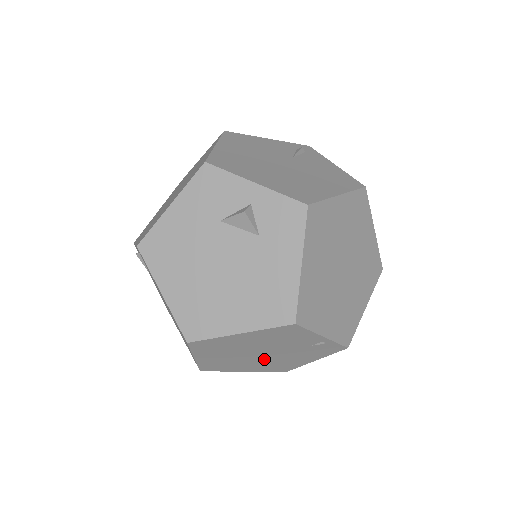
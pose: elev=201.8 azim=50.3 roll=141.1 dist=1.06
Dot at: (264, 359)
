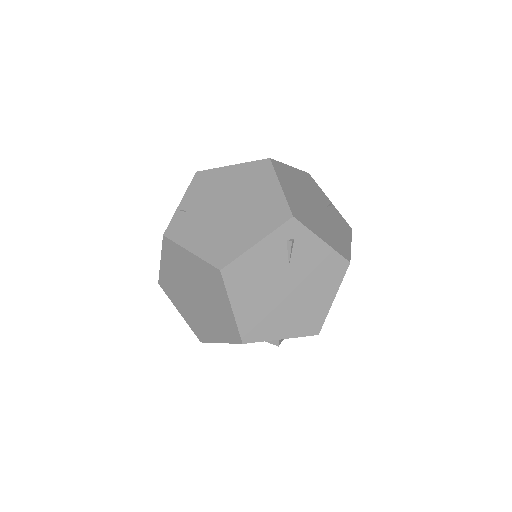
Dot at: occluded
